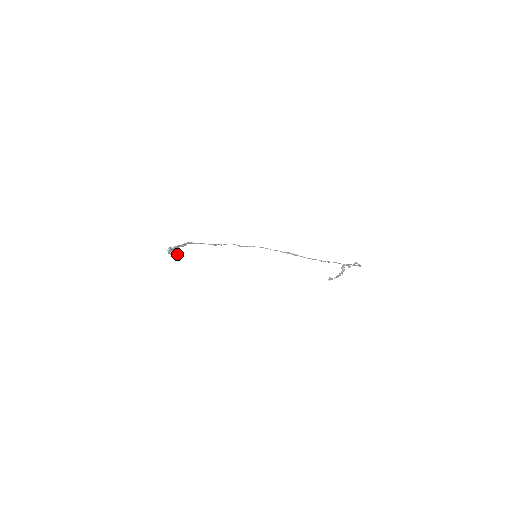
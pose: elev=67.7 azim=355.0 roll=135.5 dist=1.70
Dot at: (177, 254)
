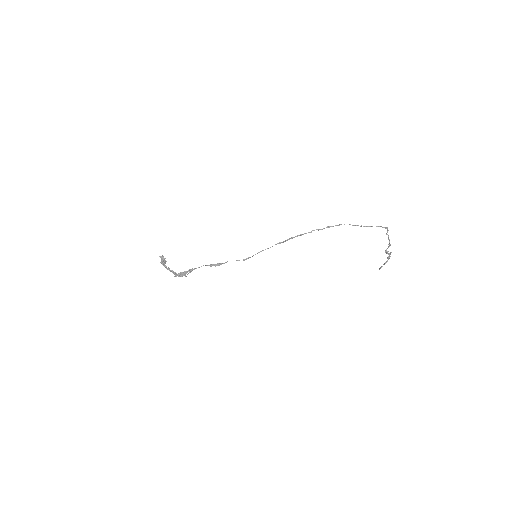
Dot at: (164, 258)
